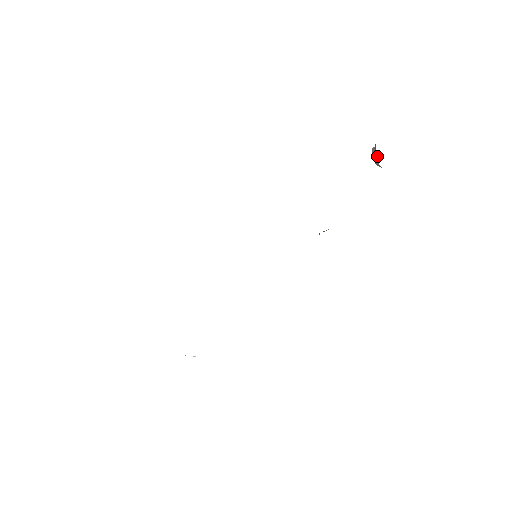
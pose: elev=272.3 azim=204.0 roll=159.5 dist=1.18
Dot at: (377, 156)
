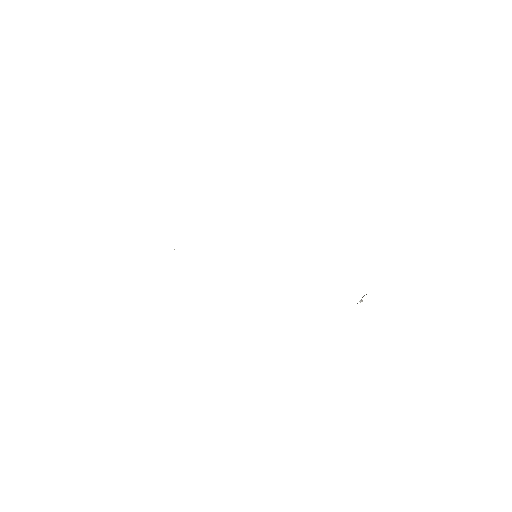
Dot at: (362, 301)
